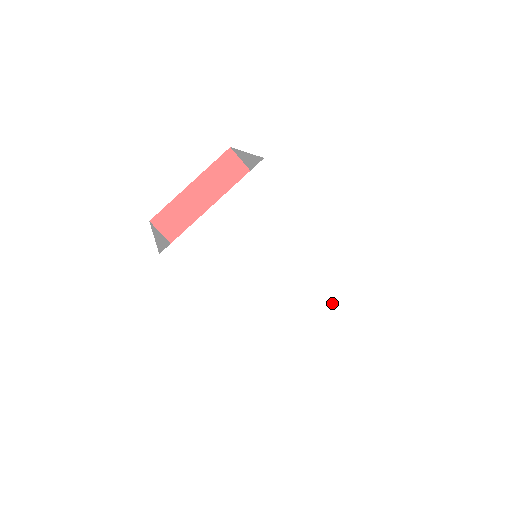
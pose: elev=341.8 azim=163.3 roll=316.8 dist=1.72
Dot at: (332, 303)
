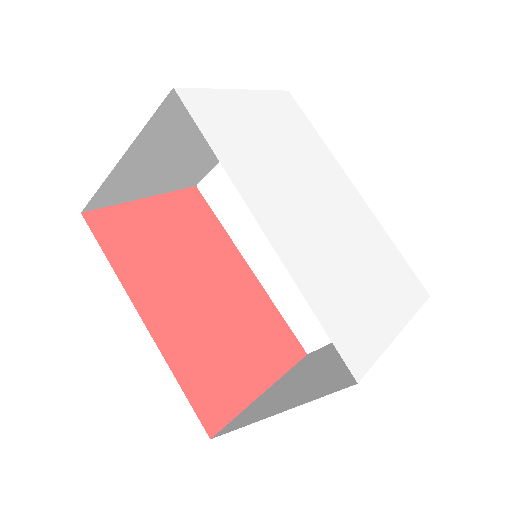
Dot at: (393, 287)
